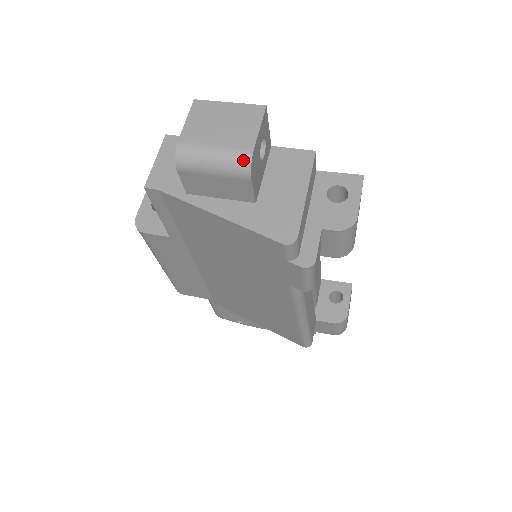
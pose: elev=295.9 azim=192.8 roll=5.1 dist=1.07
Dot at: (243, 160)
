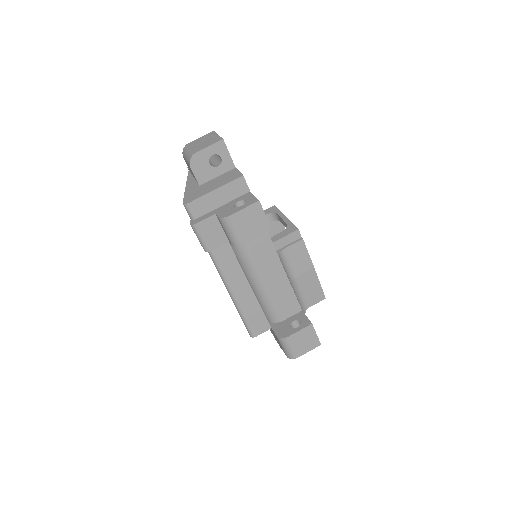
Dot at: (190, 156)
